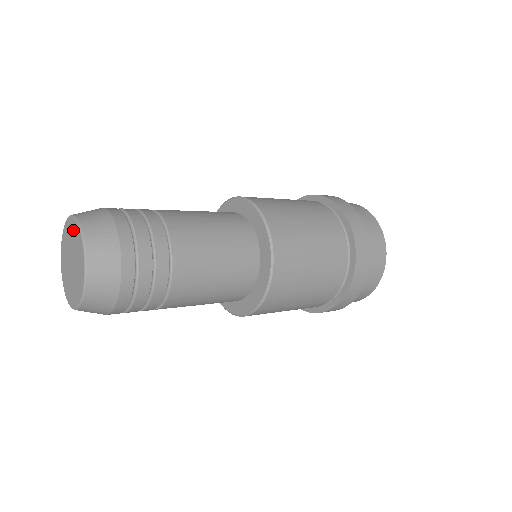
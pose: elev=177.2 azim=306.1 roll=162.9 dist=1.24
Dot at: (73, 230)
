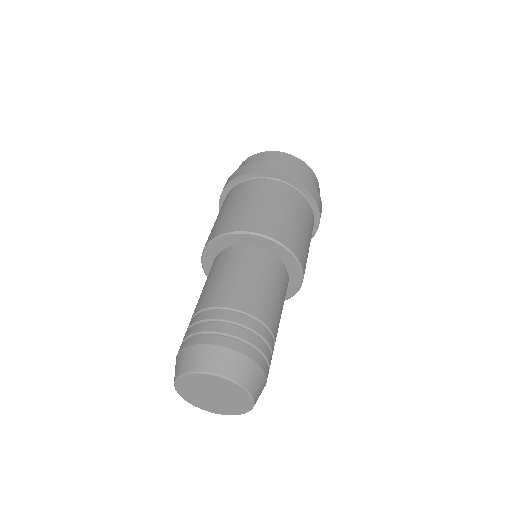
Dot at: (238, 394)
